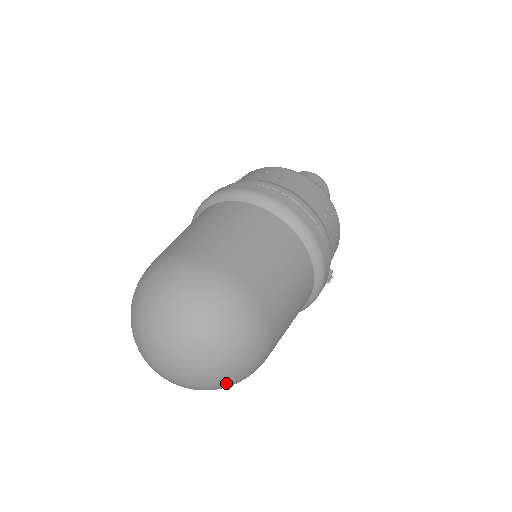
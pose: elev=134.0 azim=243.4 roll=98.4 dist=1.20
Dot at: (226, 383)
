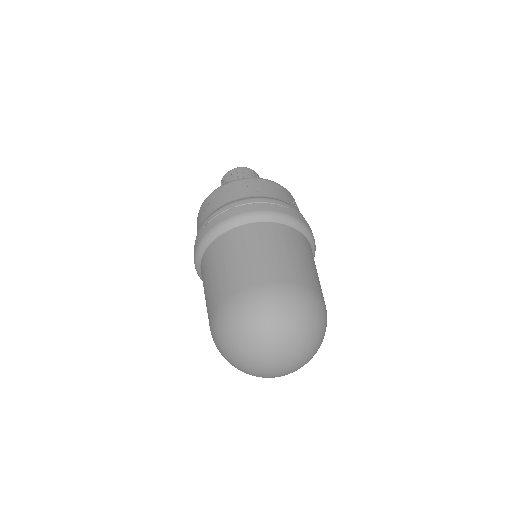
Dot at: occluded
